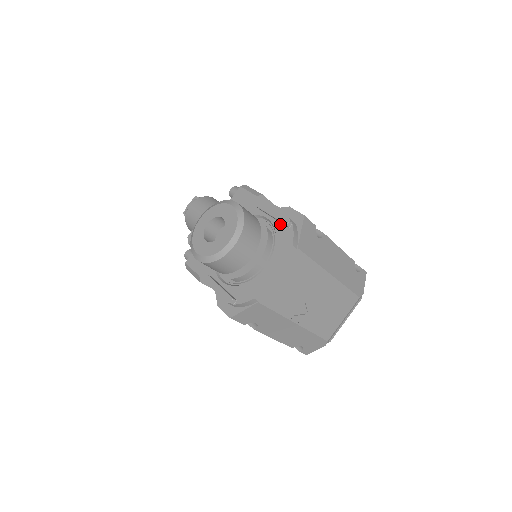
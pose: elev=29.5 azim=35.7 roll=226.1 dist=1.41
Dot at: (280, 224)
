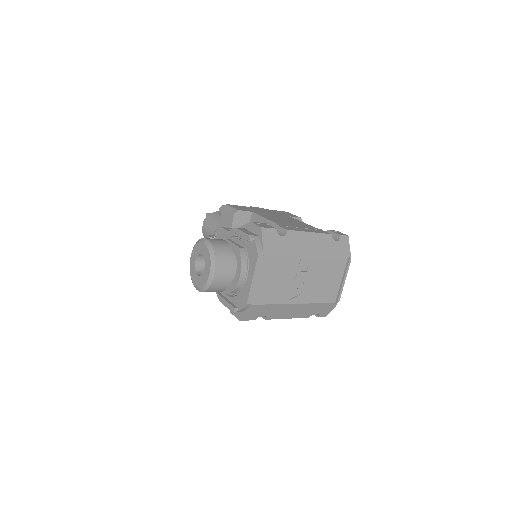
Dot at: occluded
